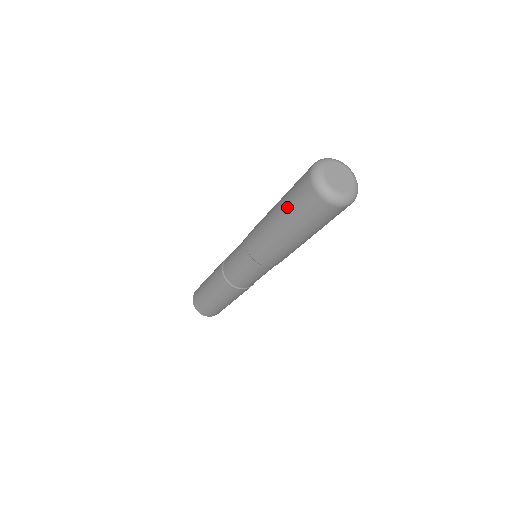
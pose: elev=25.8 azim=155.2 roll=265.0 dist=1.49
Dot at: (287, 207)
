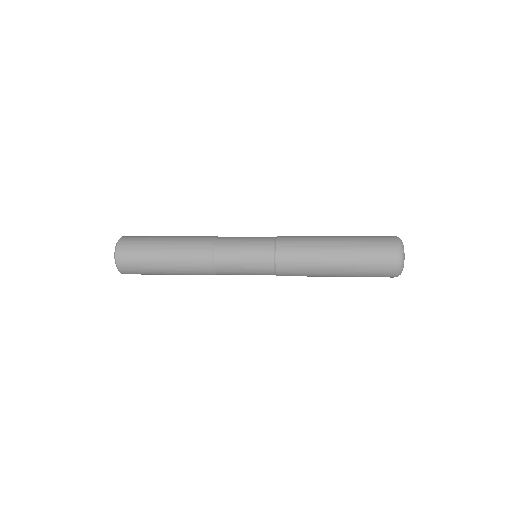
Dot at: (358, 273)
